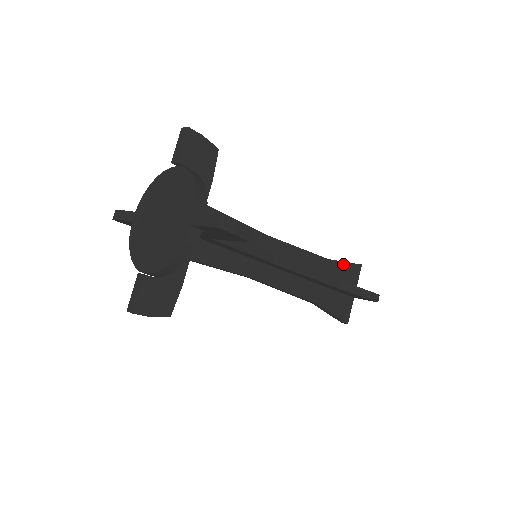
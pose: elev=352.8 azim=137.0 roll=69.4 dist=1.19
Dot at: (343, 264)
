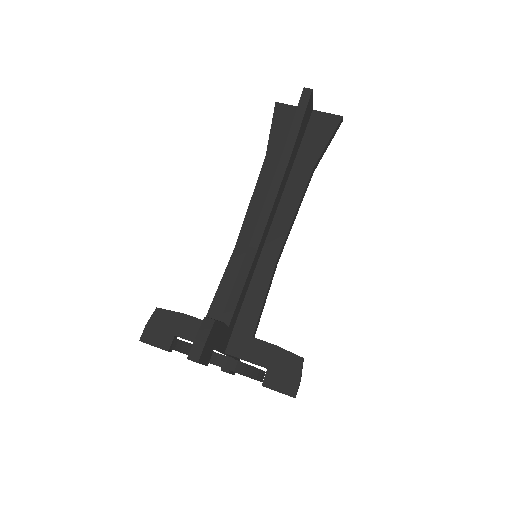
Dot at: (301, 126)
